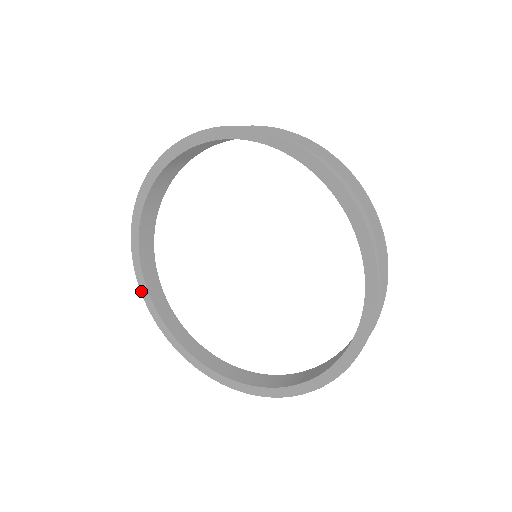
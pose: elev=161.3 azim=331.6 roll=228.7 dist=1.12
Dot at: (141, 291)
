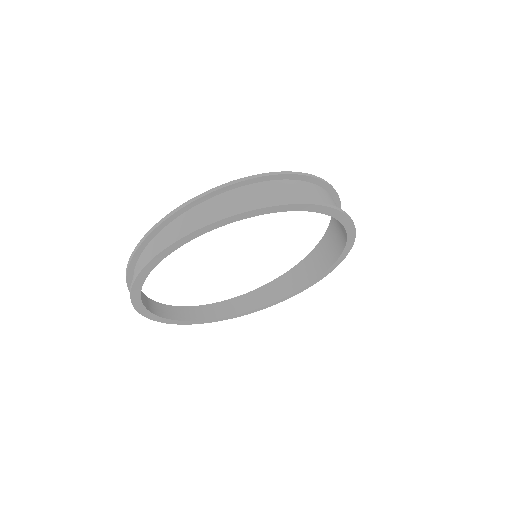
Dot at: (134, 306)
